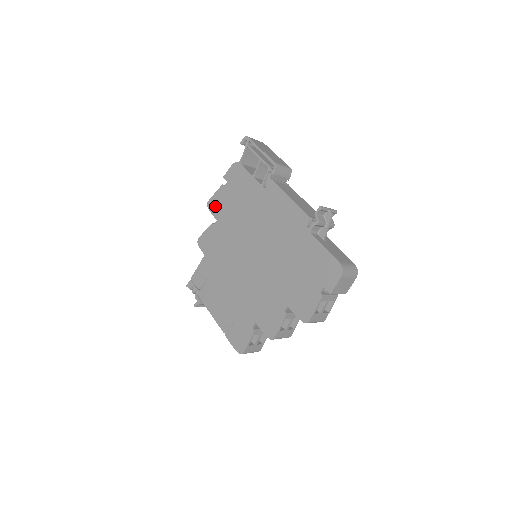
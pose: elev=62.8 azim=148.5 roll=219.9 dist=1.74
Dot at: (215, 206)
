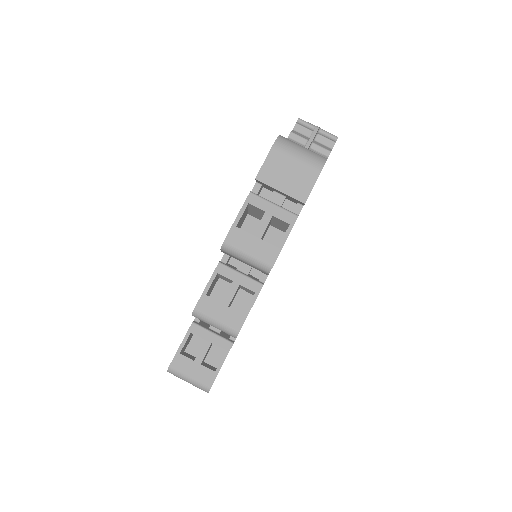
Dot at: occluded
